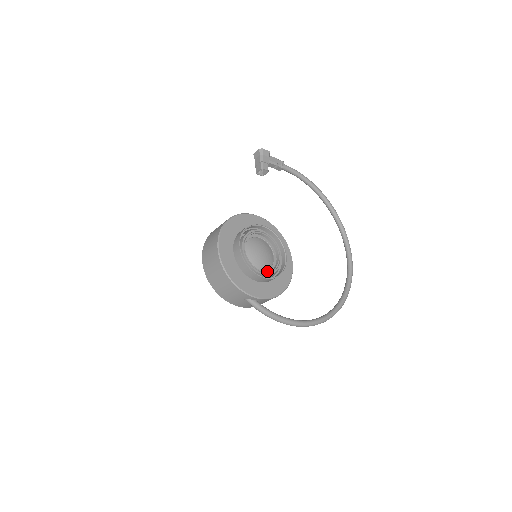
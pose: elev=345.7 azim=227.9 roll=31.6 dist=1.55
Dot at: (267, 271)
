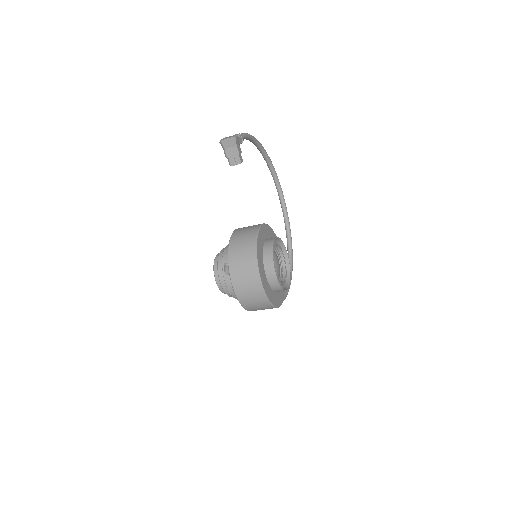
Dot at: (285, 278)
